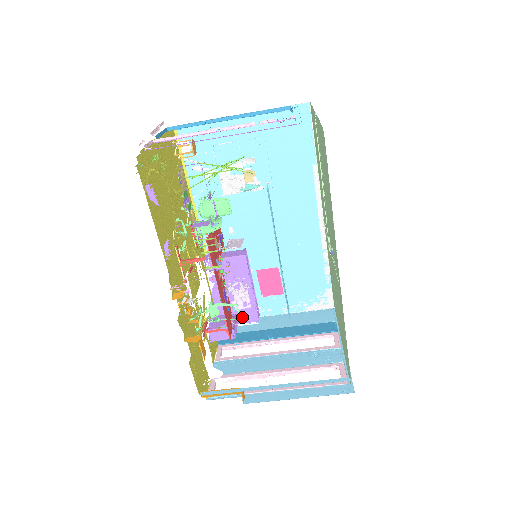
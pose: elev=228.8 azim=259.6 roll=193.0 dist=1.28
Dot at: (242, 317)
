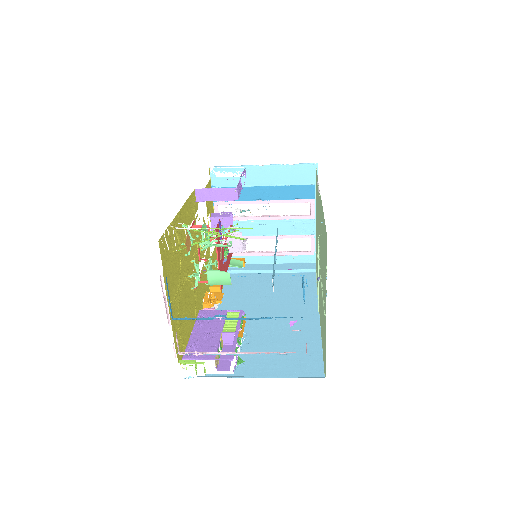
Dot at: occluded
